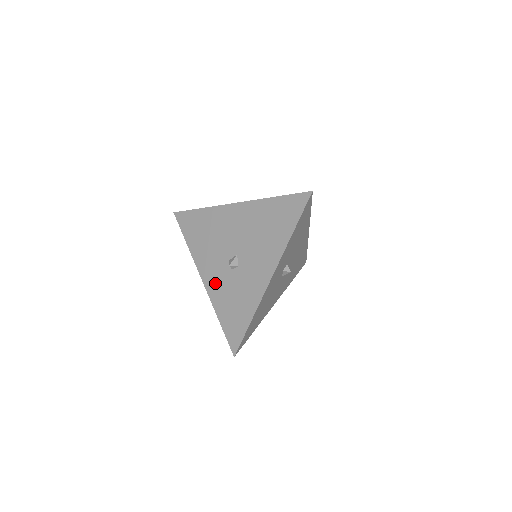
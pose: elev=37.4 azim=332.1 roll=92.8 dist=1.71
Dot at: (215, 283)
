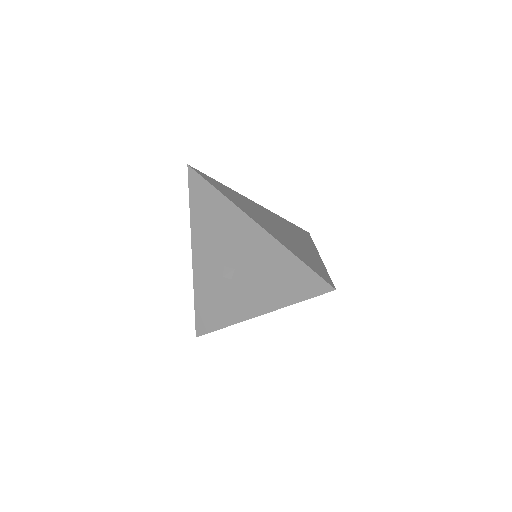
Dot at: (203, 271)
